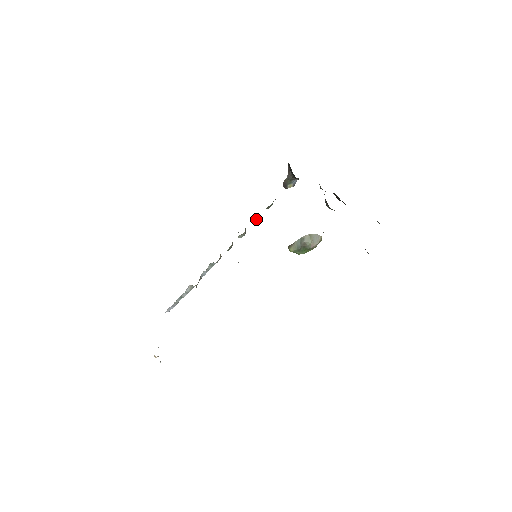
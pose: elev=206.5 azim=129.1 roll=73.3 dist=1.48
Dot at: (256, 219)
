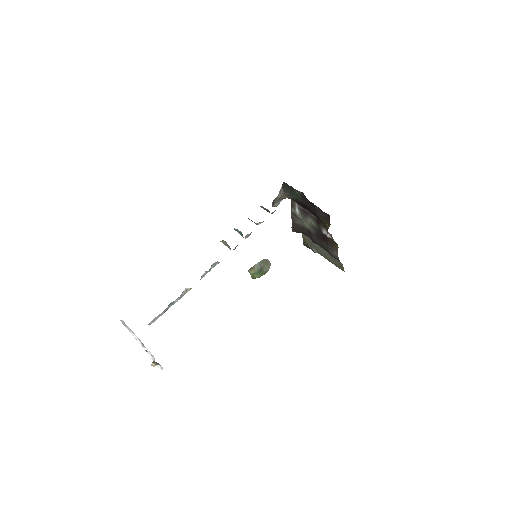
Dot at: occluded
